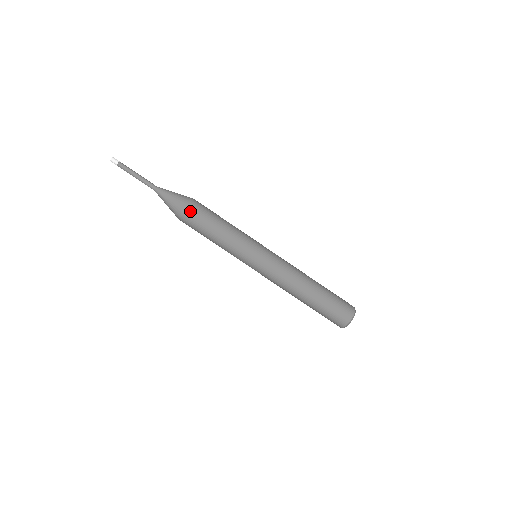
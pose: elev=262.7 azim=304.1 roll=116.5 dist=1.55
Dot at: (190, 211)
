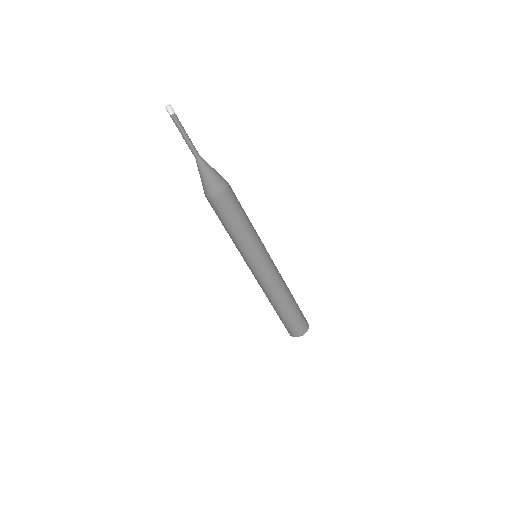
Dot at: (226, 196)
